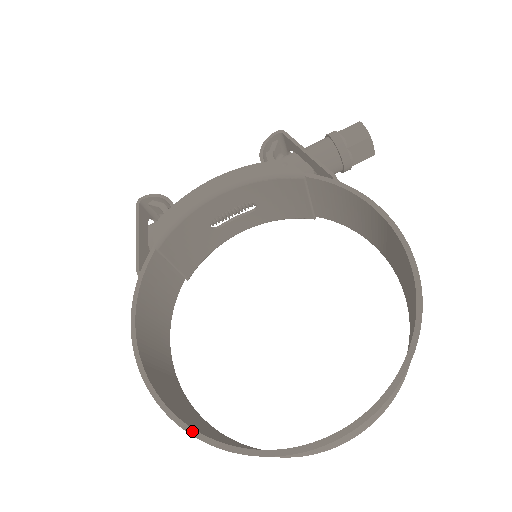
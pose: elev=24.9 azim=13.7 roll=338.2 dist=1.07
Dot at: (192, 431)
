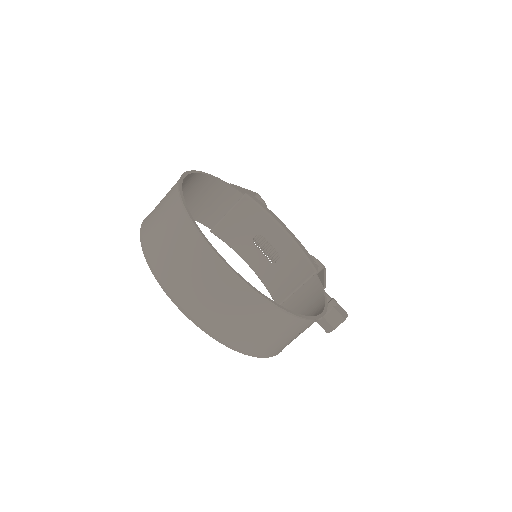
Dot at: (181, 186)
